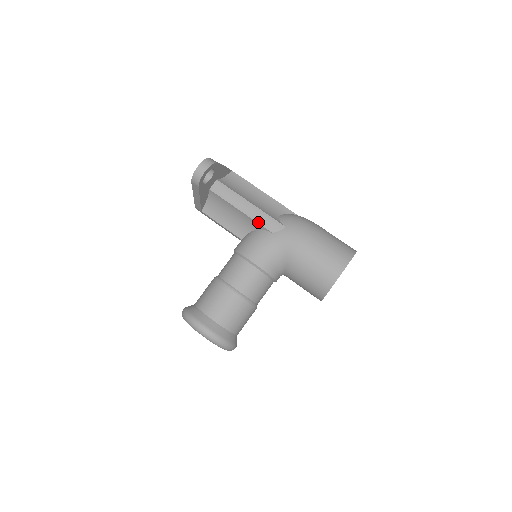
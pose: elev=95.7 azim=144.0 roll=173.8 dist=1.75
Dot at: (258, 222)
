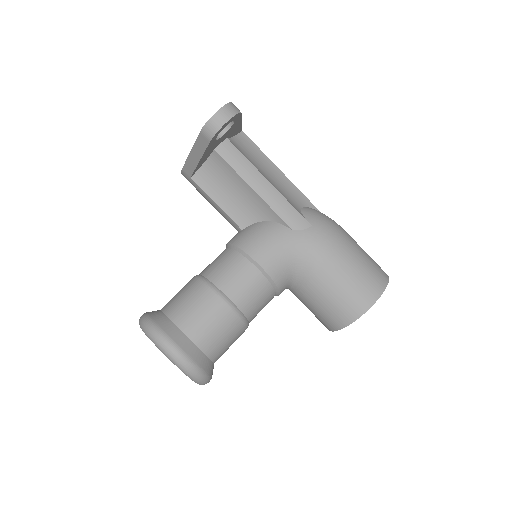
Dot at: (276, 211)
